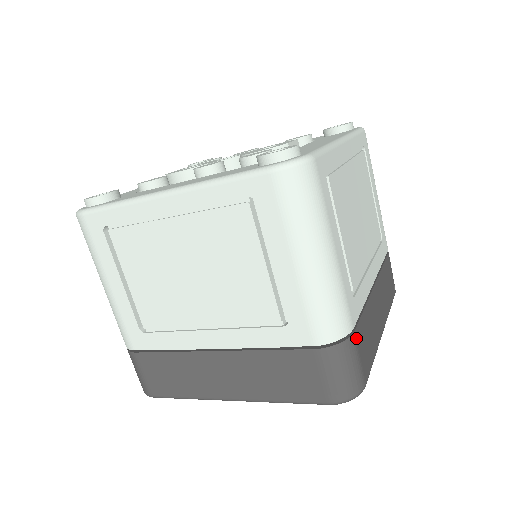
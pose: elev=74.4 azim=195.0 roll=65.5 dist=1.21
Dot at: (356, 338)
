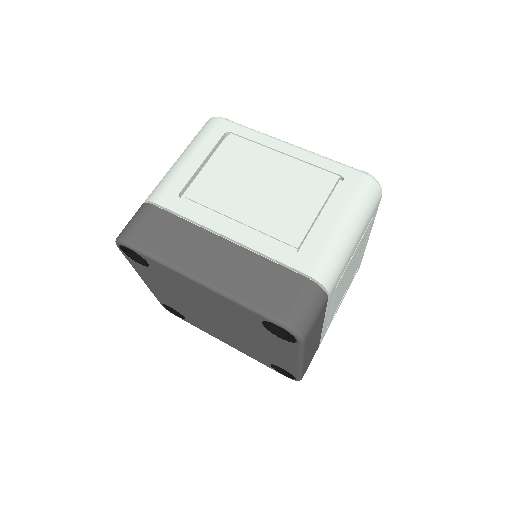
Dot at: (325, 304)
